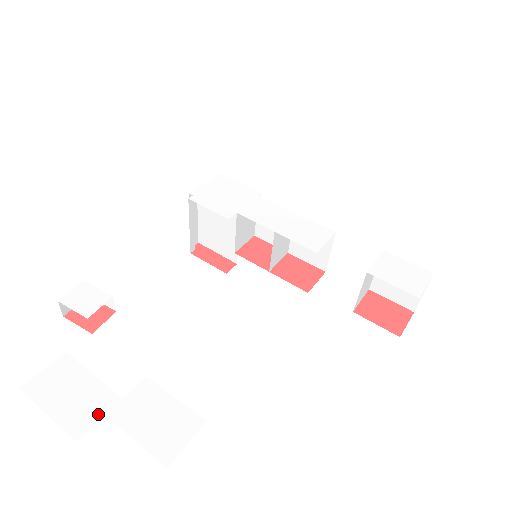
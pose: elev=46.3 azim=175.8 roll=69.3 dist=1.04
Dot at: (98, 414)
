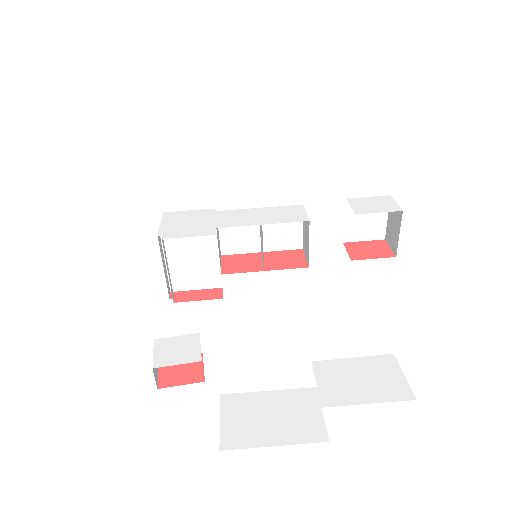
Dot at: (315, 411)
